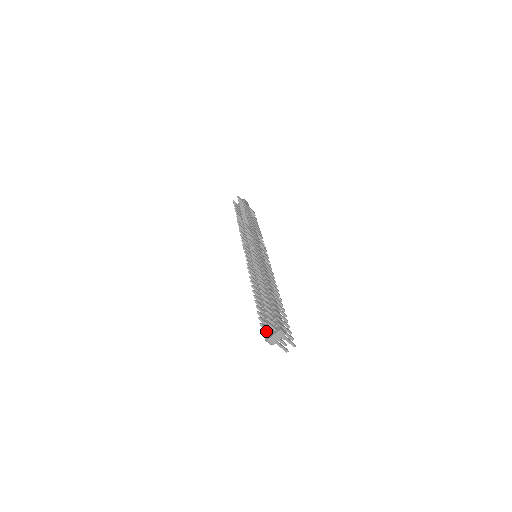
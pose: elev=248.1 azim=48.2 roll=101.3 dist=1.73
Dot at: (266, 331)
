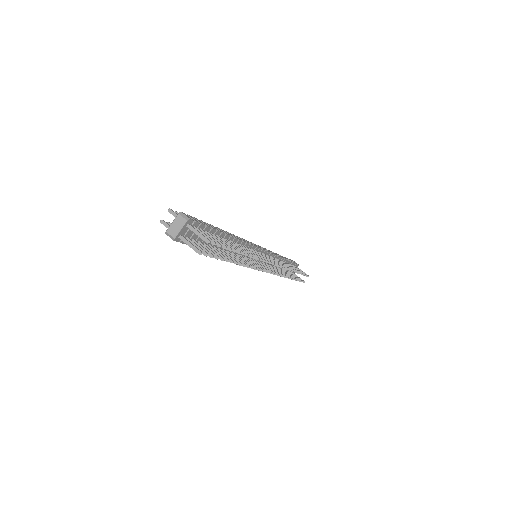
Dot at: occluded
